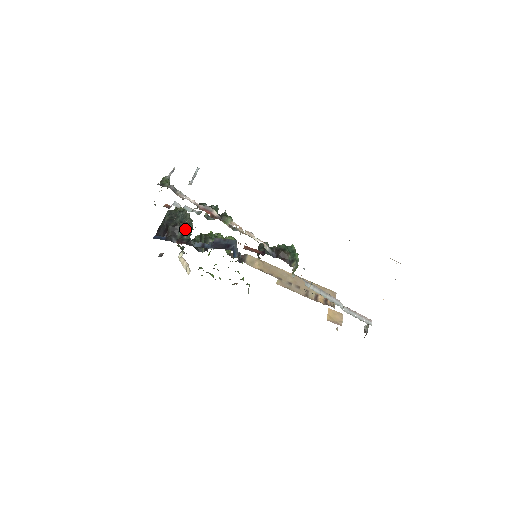
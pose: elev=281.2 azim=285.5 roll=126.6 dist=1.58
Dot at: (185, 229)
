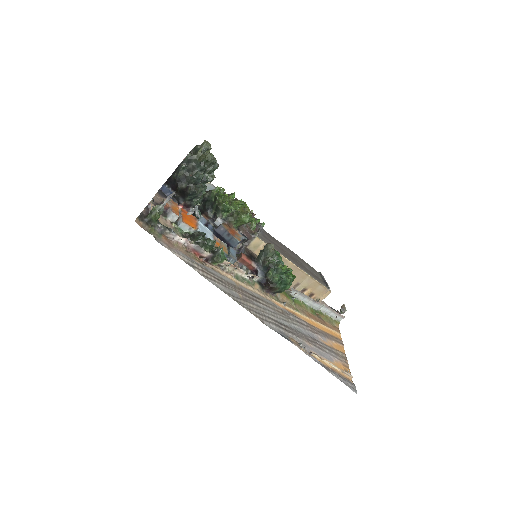
Dot at: (196, 195)
